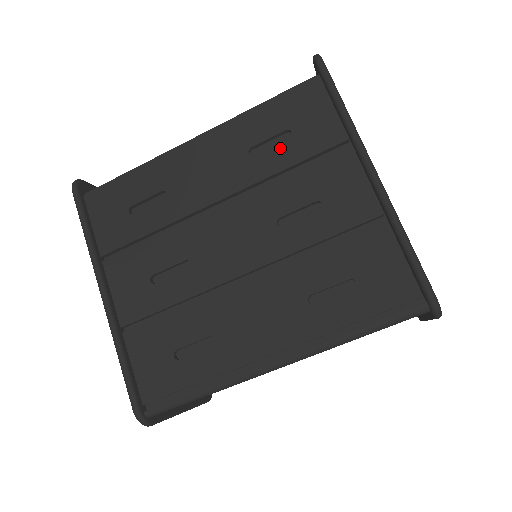
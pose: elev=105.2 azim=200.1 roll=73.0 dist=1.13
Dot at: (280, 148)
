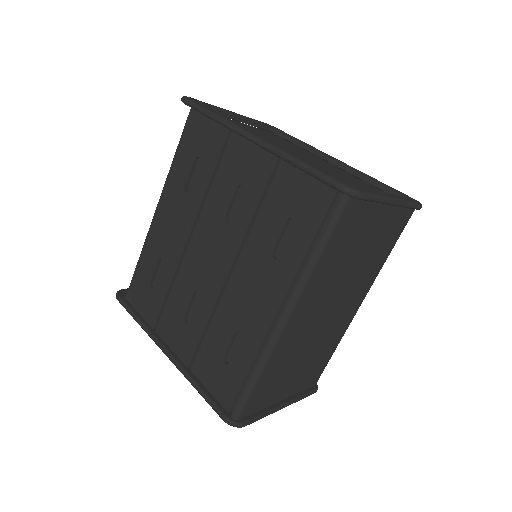
Dot at: (198, 173)
